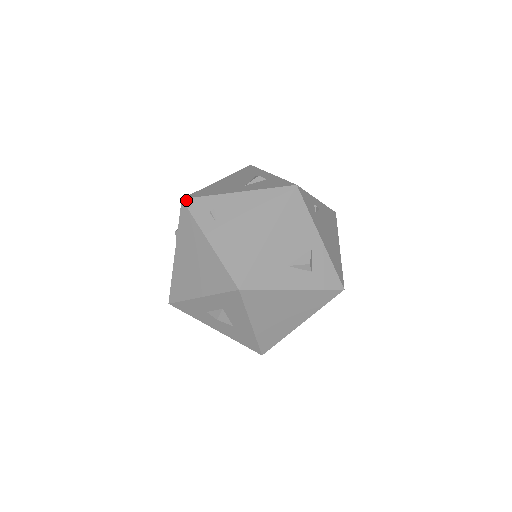
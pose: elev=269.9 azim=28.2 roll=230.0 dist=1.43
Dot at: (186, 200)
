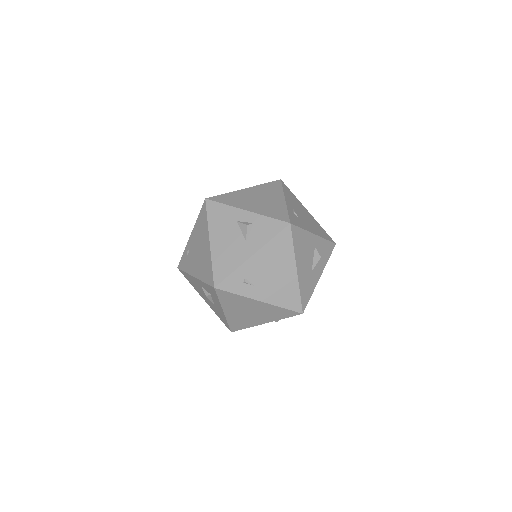
Dot at: (219, 287)
